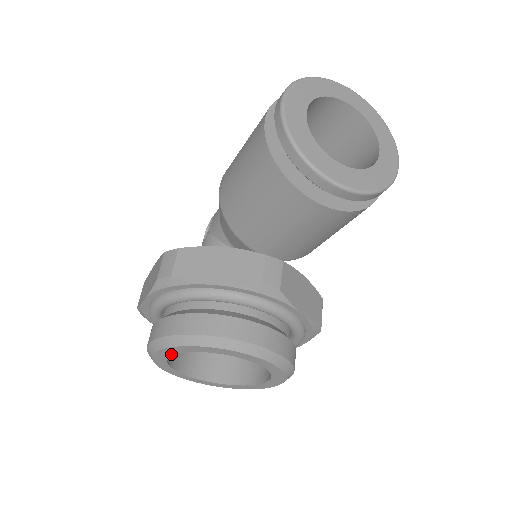
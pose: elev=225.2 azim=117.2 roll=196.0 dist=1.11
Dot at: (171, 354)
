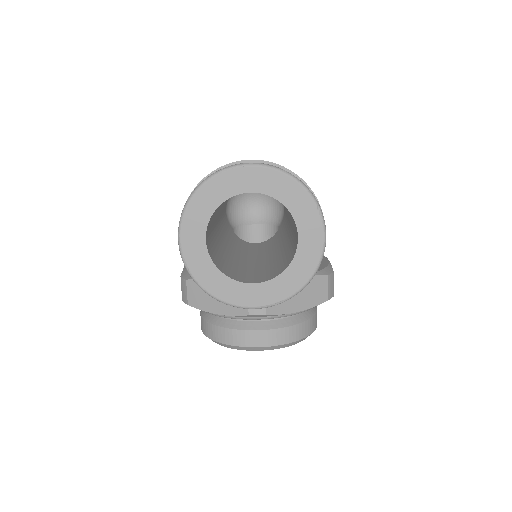
Dot at: occluded
